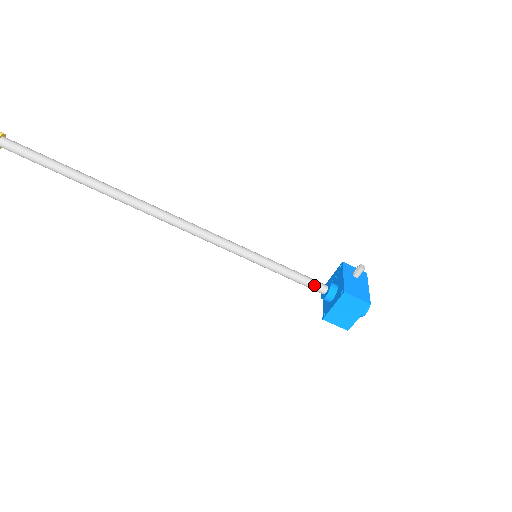
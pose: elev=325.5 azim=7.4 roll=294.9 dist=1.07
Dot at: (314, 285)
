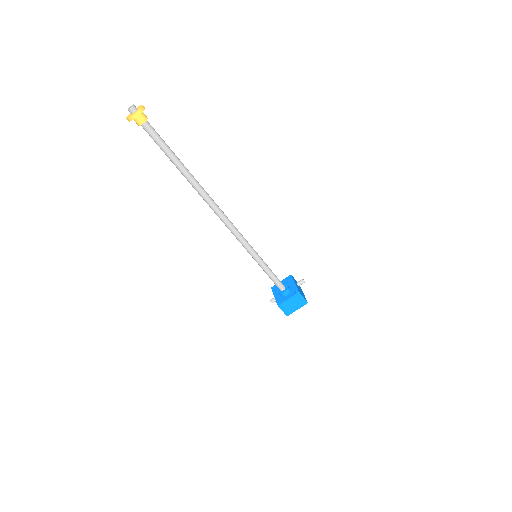
Dot at: (280, 284)
